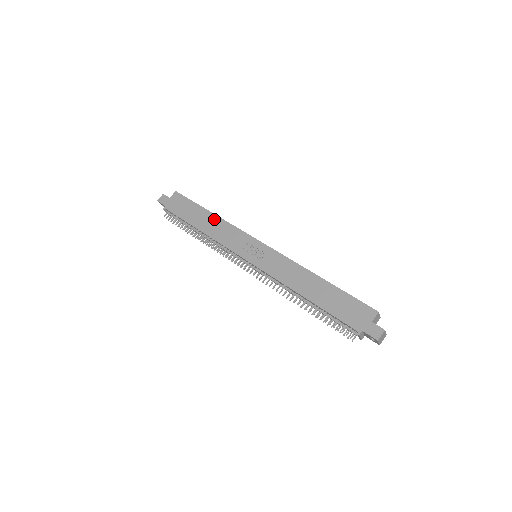
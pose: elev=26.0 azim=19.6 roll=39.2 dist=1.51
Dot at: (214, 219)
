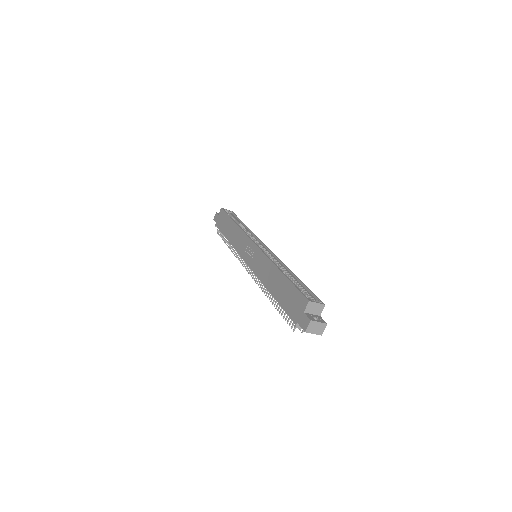
Dot at: (235, 228)
